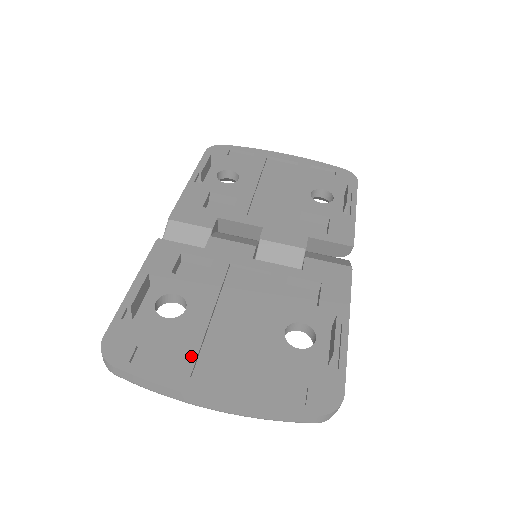
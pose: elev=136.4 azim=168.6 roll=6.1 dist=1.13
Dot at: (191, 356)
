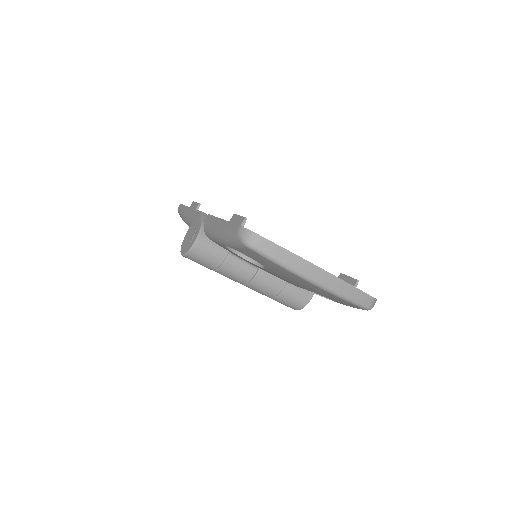
Dot at: occluded
